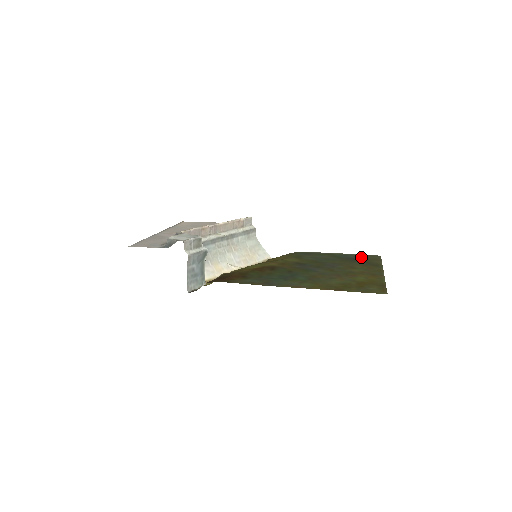
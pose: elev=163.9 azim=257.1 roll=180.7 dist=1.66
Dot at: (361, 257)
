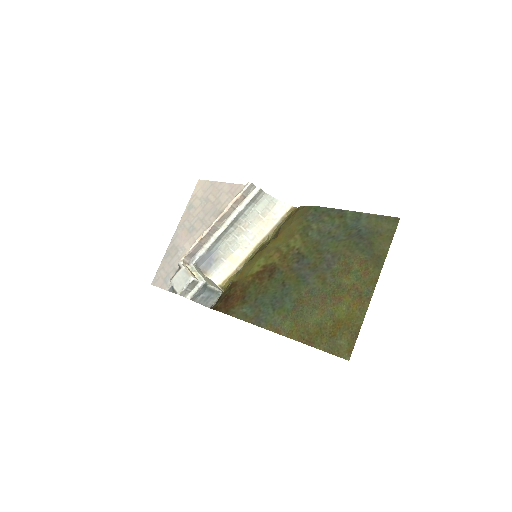
Dot at: (372, 228)
